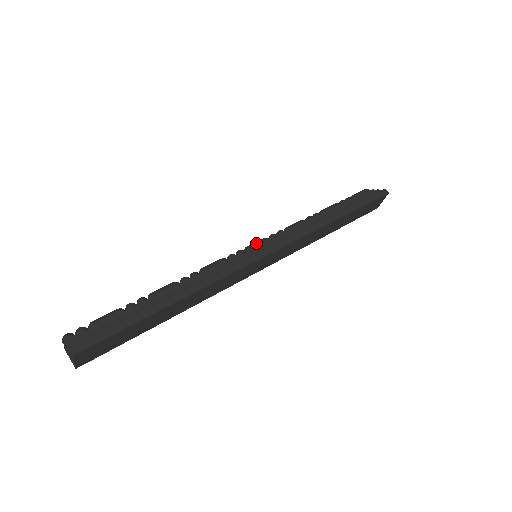
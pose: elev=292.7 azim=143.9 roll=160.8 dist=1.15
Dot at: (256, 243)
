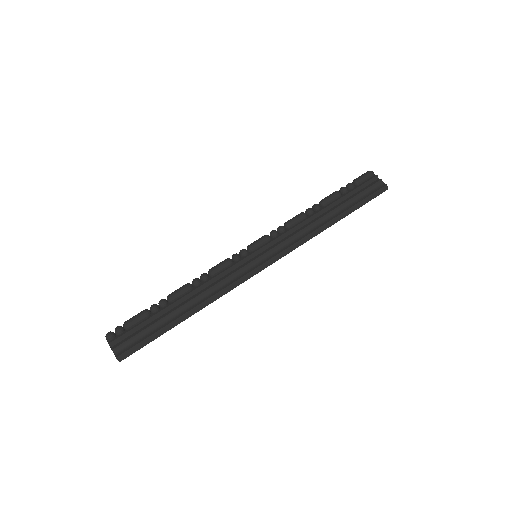
Dot at: (259, 244)
